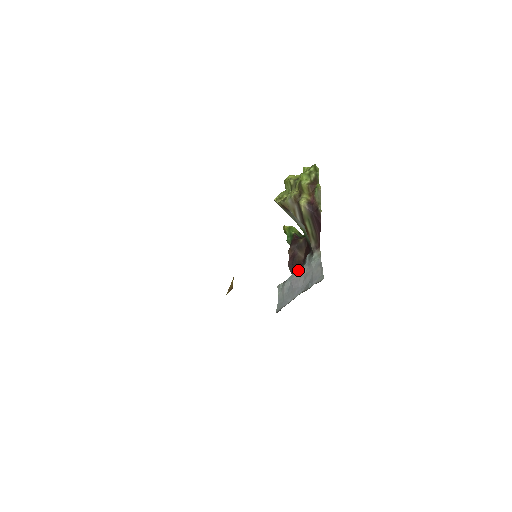
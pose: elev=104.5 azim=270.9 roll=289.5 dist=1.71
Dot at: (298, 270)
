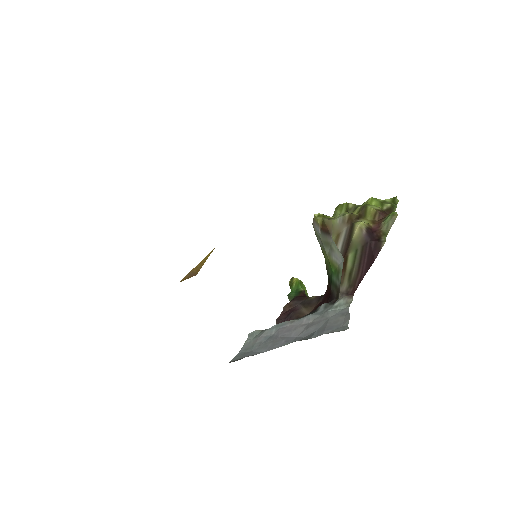
Dot at: (298, 318)
